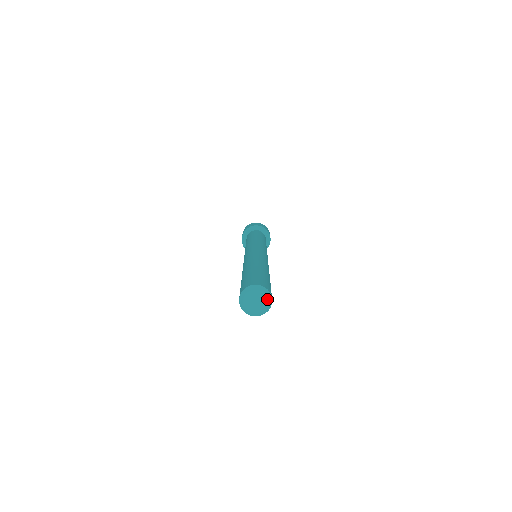
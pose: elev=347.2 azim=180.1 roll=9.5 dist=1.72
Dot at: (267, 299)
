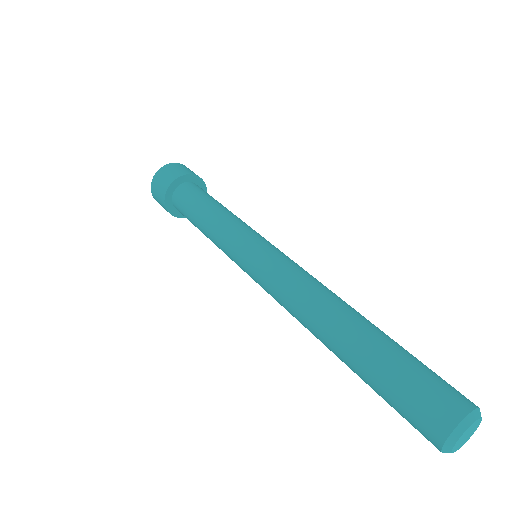
Dot at: occluded
